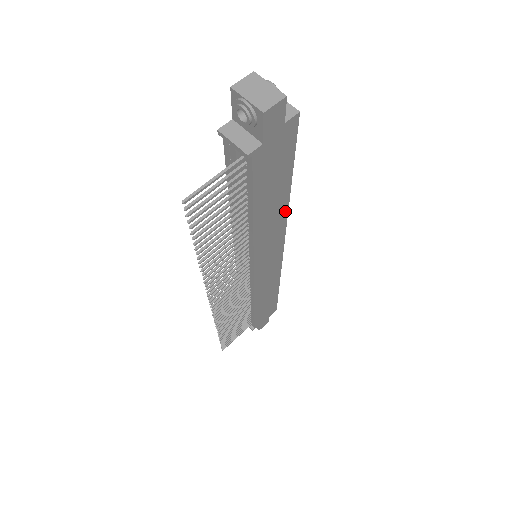
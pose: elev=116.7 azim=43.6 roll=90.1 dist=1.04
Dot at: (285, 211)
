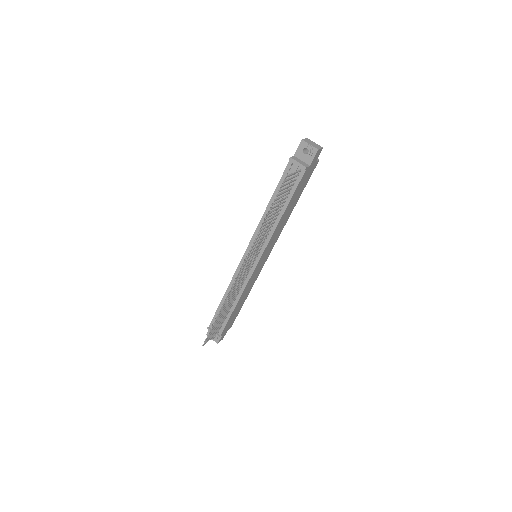
Dot at: (286, 222)
